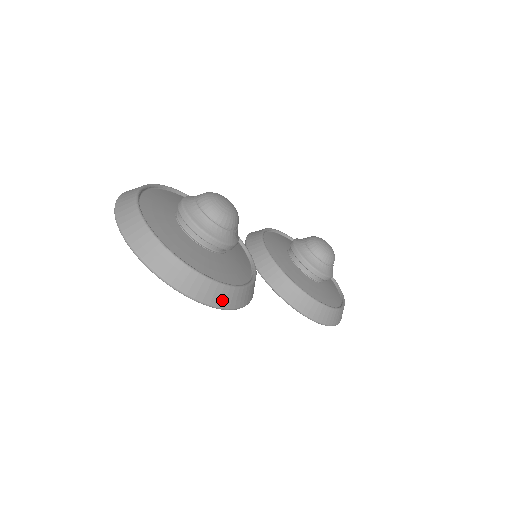
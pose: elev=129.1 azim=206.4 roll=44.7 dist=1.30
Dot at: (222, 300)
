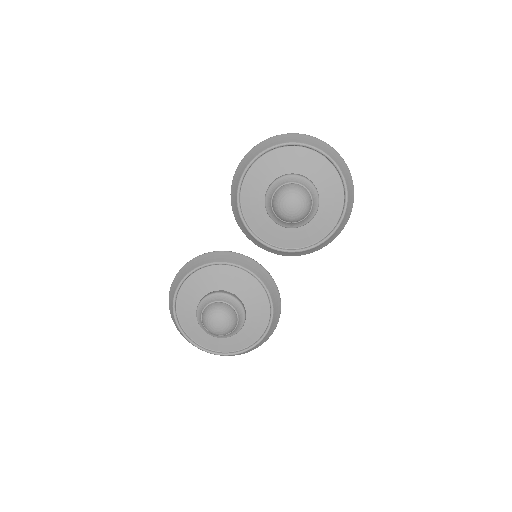
Dot at: (269, 336)
